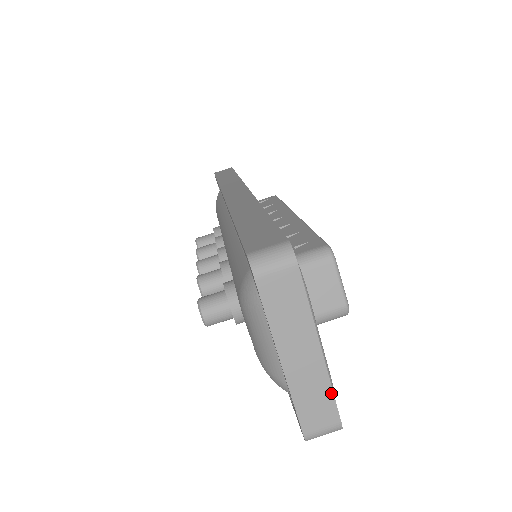
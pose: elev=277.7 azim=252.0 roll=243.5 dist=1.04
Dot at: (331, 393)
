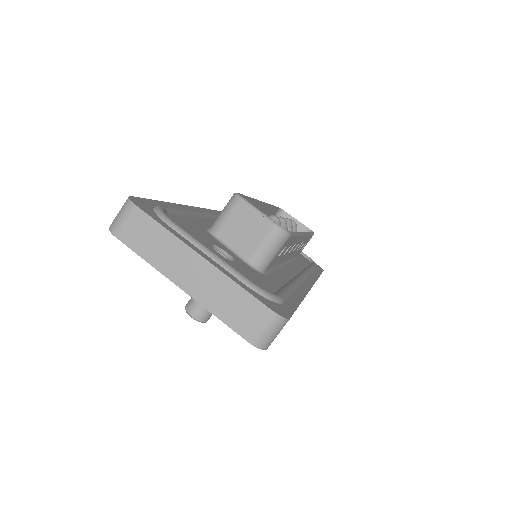
Dot at: (240, 288)
